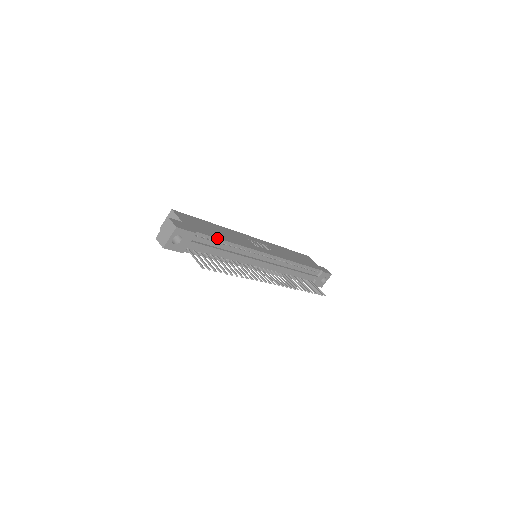
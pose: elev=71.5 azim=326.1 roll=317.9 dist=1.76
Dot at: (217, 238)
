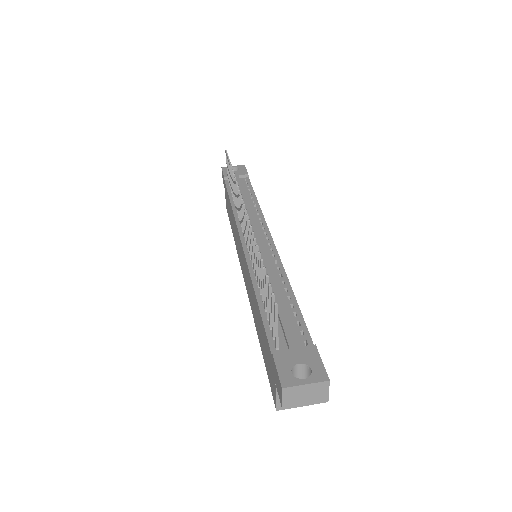
Dot at: occluded
